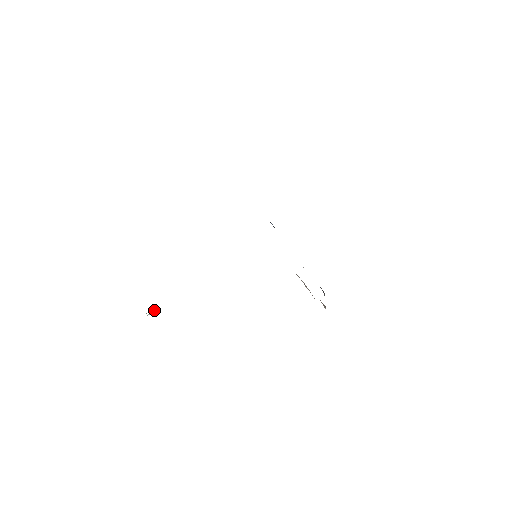
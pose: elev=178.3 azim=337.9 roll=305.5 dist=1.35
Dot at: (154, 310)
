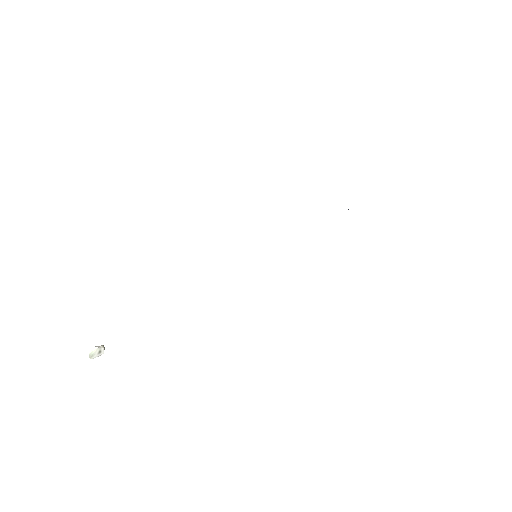
Dot at: (93, 350)
